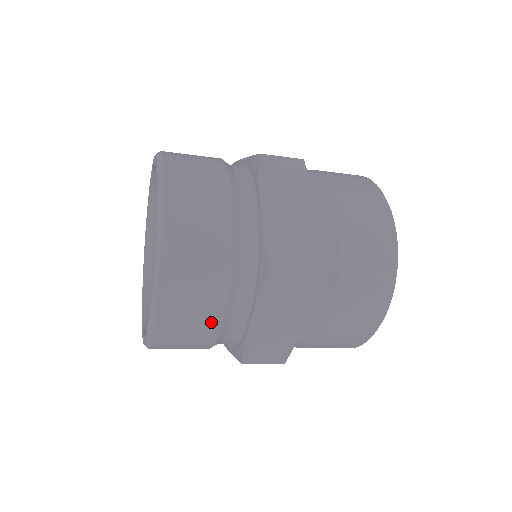
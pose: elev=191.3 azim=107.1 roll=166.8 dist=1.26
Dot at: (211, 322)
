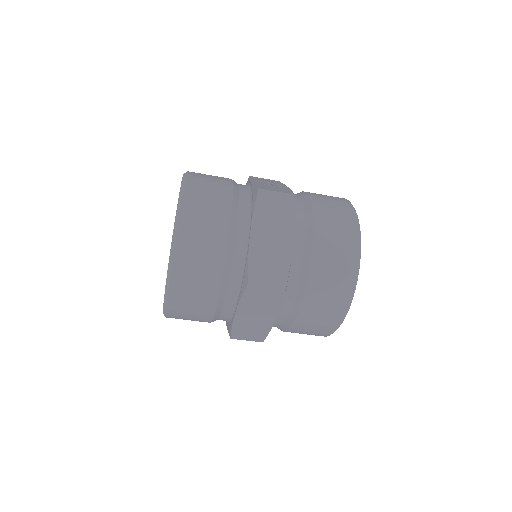
Dot at: (220, 235)
